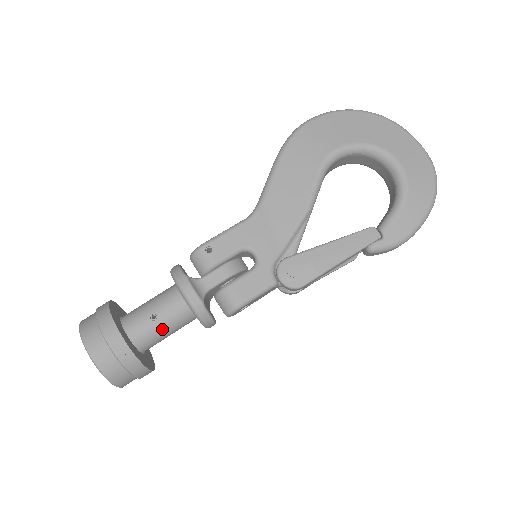
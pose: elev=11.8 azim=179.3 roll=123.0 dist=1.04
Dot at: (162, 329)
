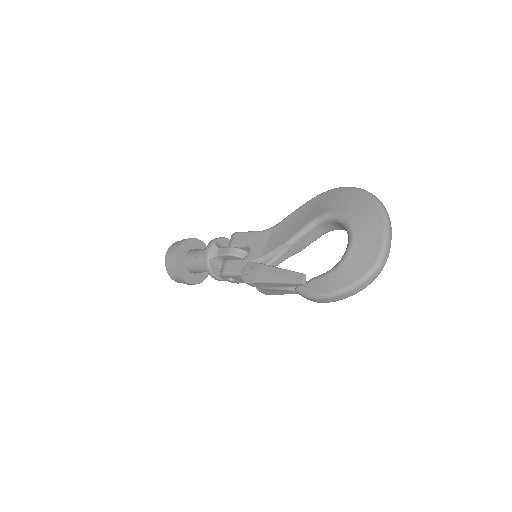
Dot at: (197, 264)
